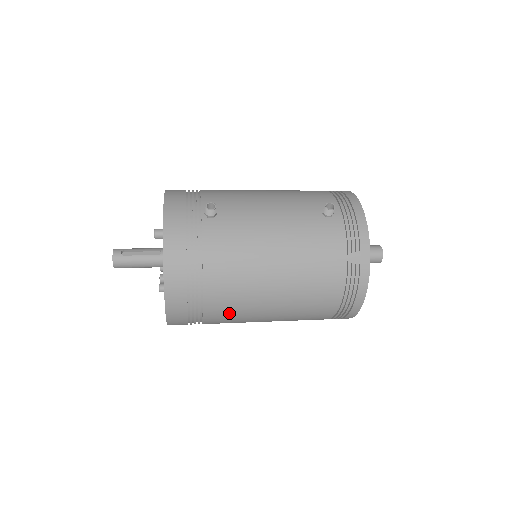
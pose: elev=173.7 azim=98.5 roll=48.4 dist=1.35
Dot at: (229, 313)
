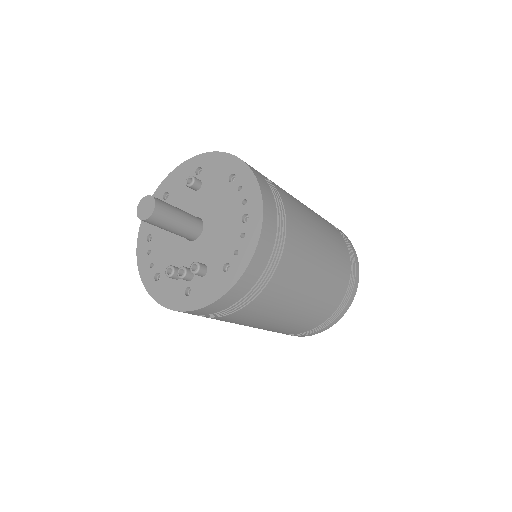
Dot at: (301, 233)
